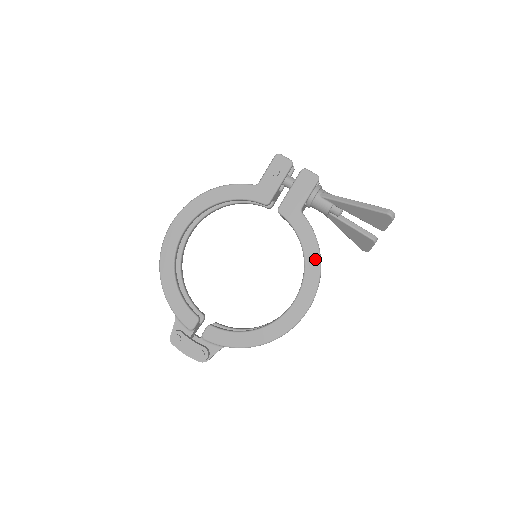
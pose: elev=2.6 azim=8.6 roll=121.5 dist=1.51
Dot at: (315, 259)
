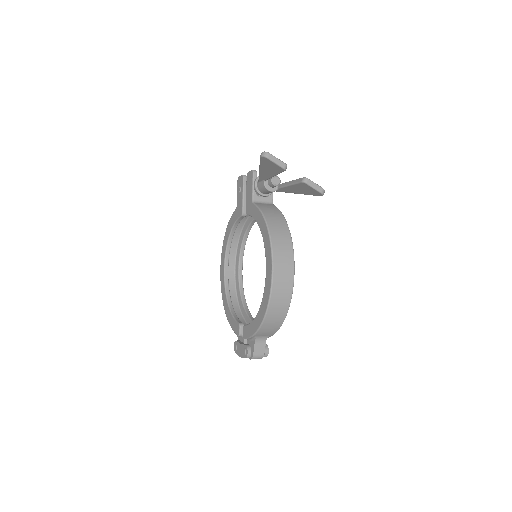
Dot at: (265, 229)
